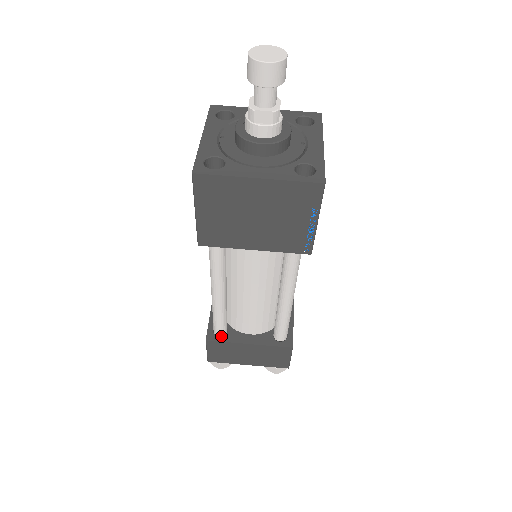
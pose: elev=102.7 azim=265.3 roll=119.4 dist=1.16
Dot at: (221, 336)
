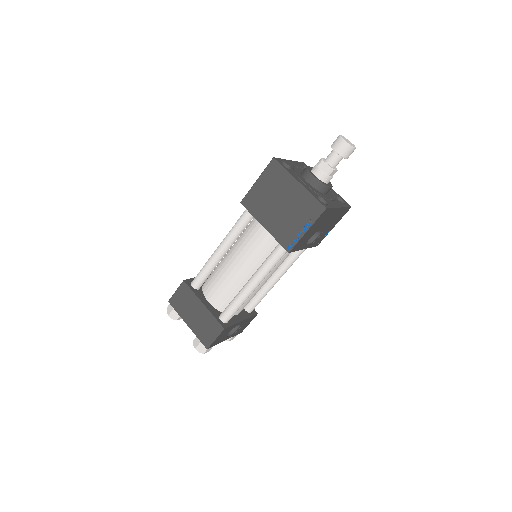
Dot at: (193, 287)
